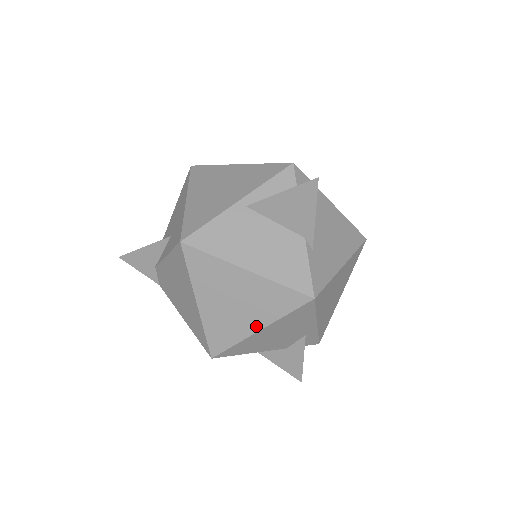
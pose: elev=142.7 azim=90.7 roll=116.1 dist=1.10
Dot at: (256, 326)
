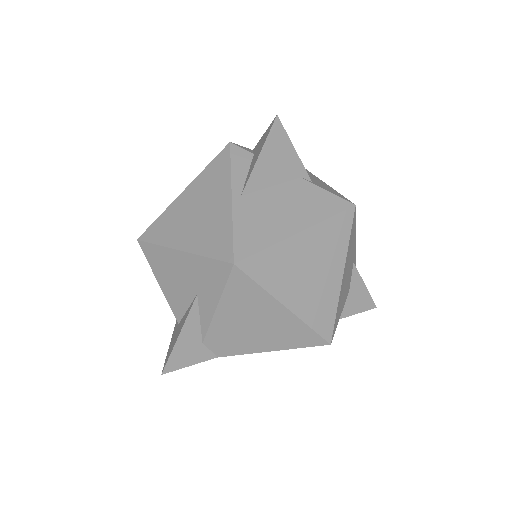
Dot at: (338, 275)
